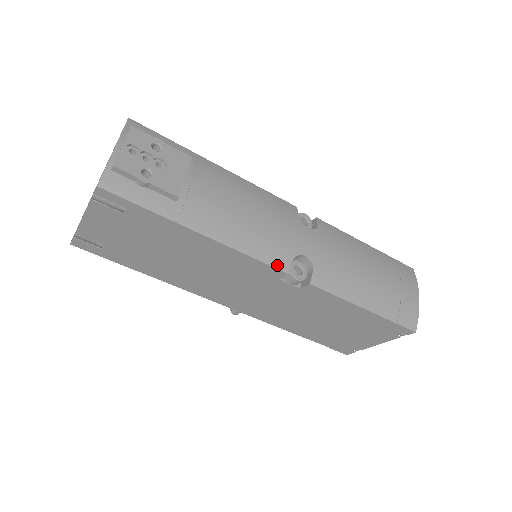
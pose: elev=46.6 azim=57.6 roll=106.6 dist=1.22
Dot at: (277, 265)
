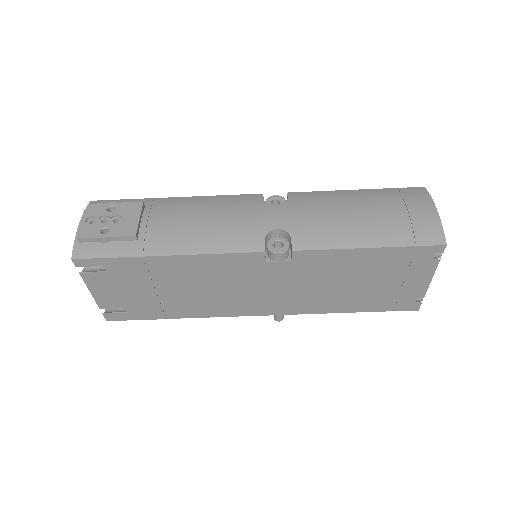
Dot at: (250, 249)
